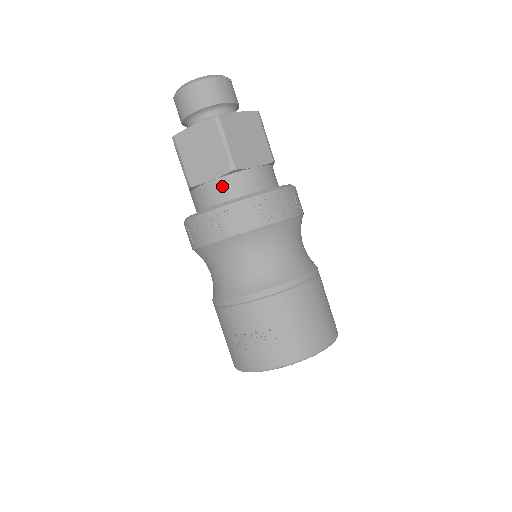
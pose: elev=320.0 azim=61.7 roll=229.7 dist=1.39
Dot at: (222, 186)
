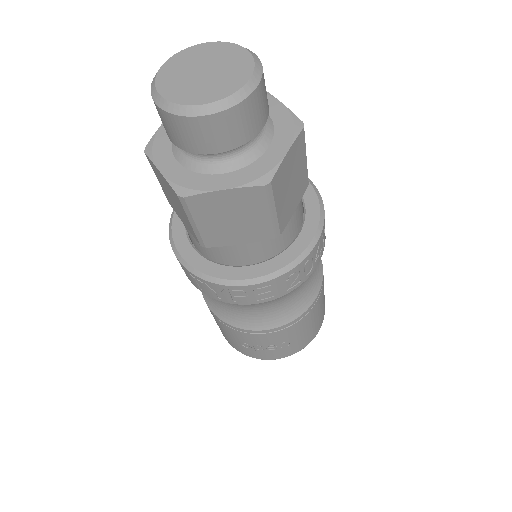
Dot at: (255, 248)
